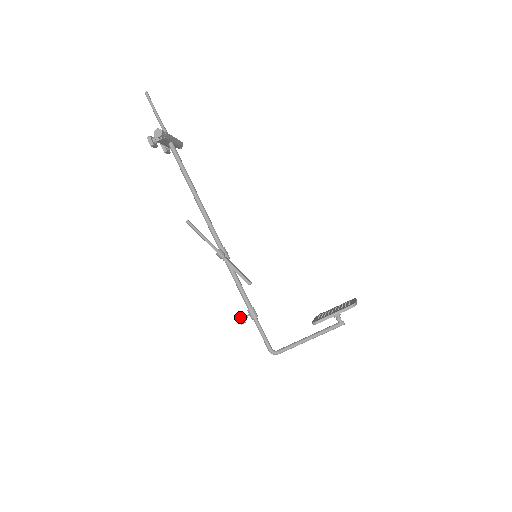
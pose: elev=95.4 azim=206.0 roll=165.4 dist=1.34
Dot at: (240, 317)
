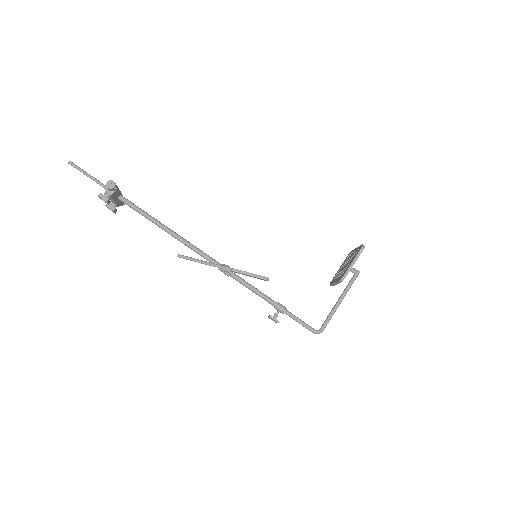
Dot at: (273, 317)
